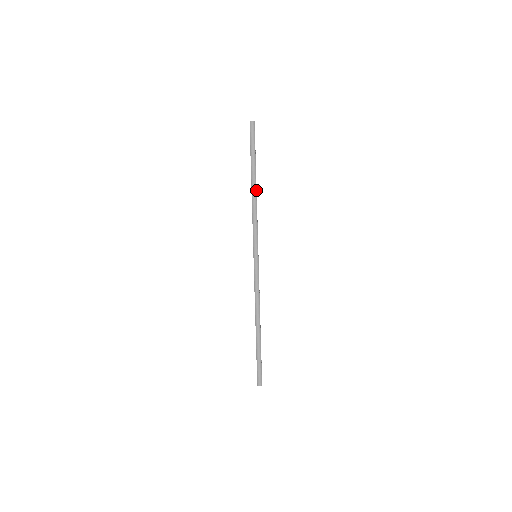
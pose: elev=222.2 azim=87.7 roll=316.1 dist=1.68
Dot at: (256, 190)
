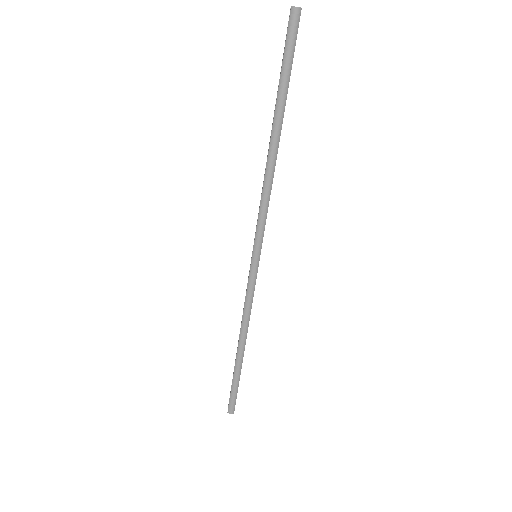
Dot at: (277, 151)
